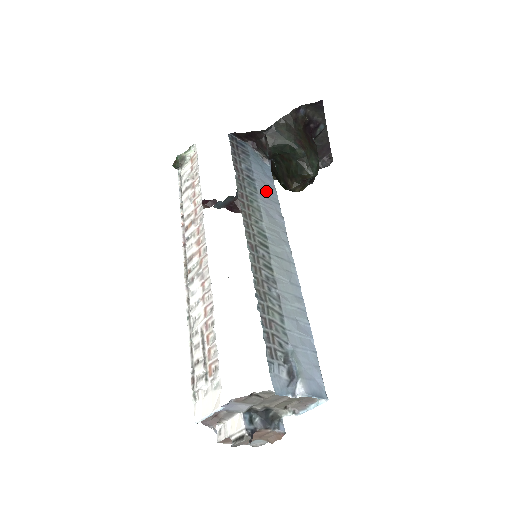
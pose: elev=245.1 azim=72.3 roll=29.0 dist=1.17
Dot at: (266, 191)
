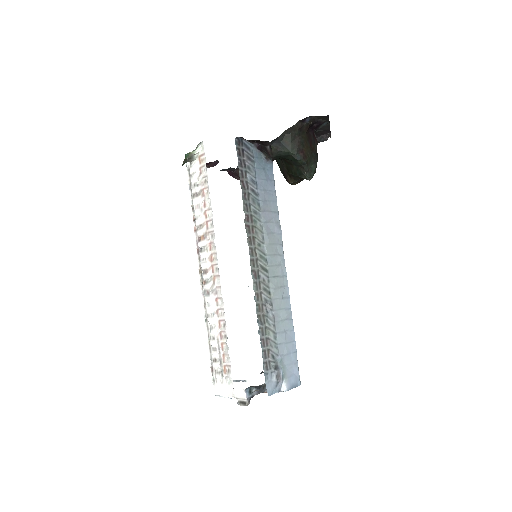
Dot at: (268, 202)
